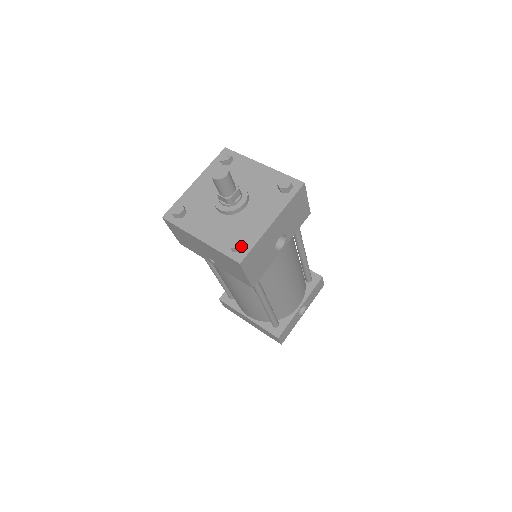
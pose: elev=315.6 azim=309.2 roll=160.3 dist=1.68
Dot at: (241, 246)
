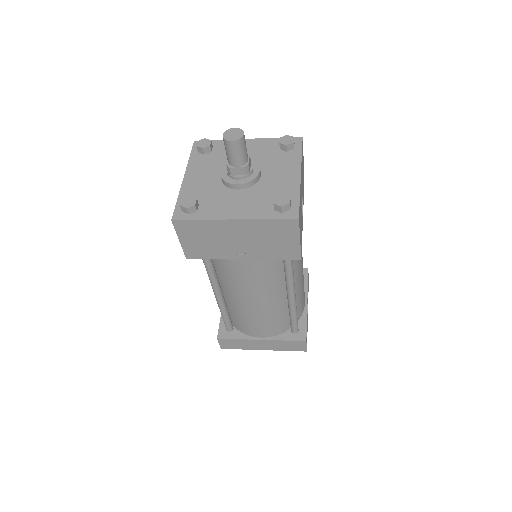
Dot at: (289, 202)
